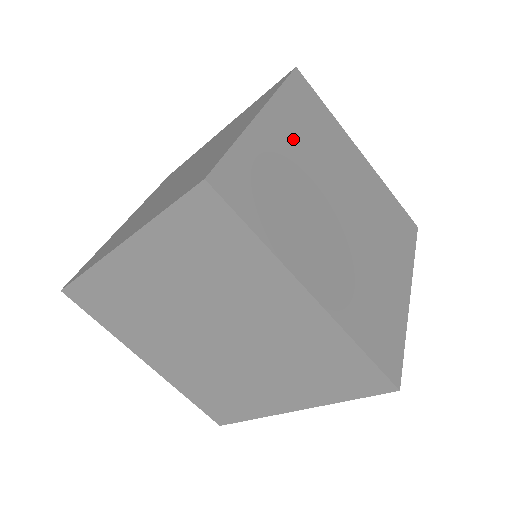
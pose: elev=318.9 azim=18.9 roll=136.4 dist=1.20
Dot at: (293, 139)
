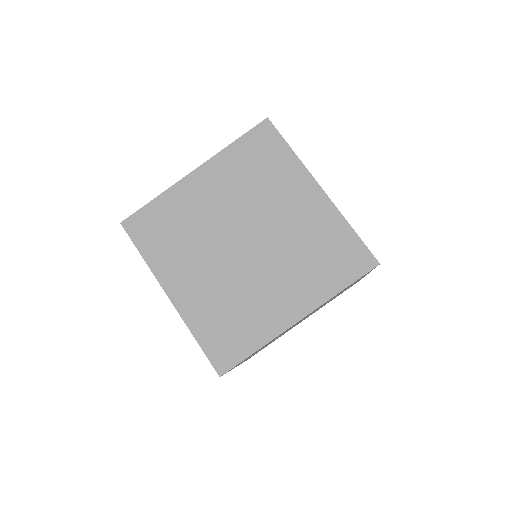
Dot at: (188, 271)
